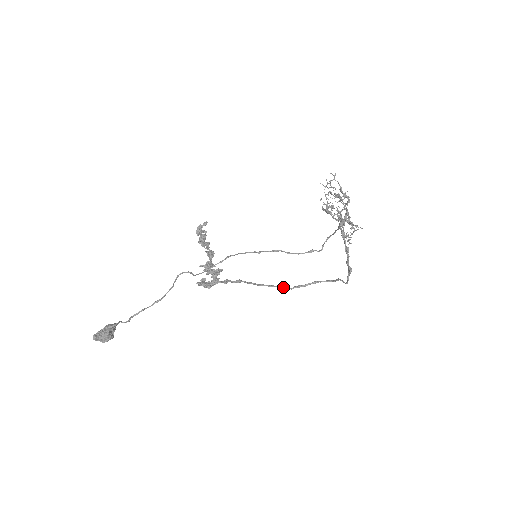
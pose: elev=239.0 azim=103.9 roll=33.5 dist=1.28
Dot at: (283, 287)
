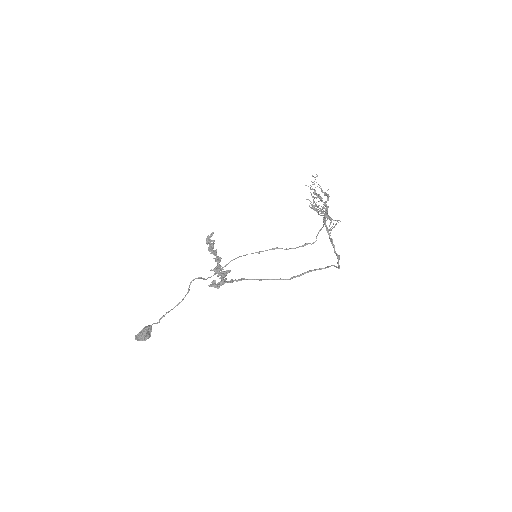
Dot at: (282, 279)
